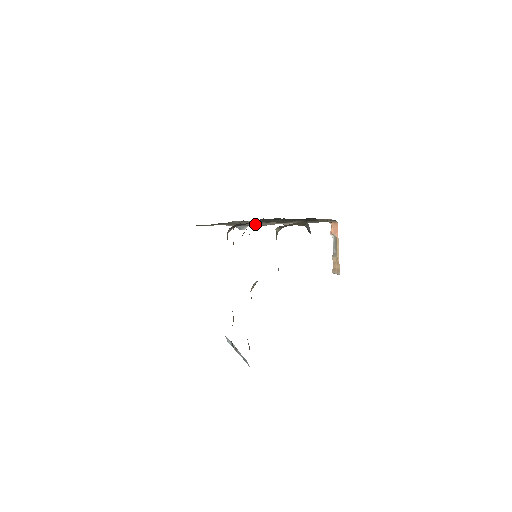
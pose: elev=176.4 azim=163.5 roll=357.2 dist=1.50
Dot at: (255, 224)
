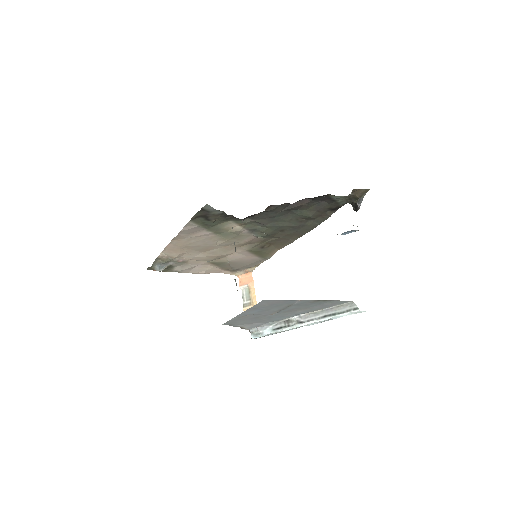
Dot at: (183, 261)
